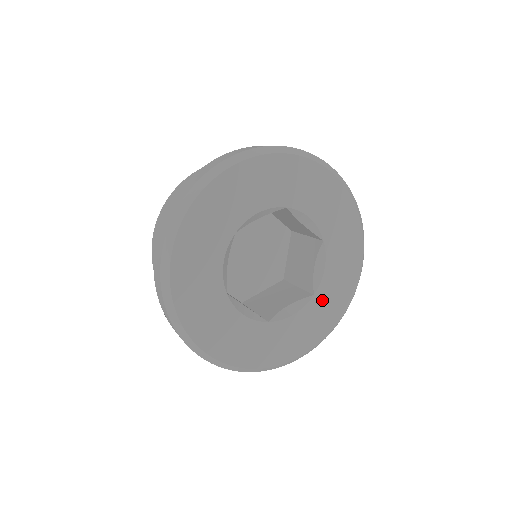
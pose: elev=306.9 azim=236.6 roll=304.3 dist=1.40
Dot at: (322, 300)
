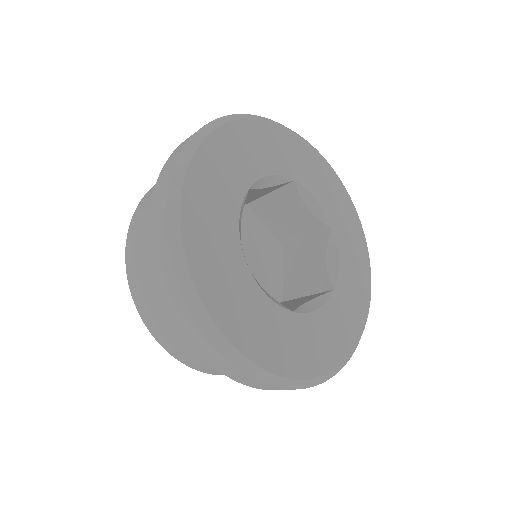
Dot at: (342, 299)
